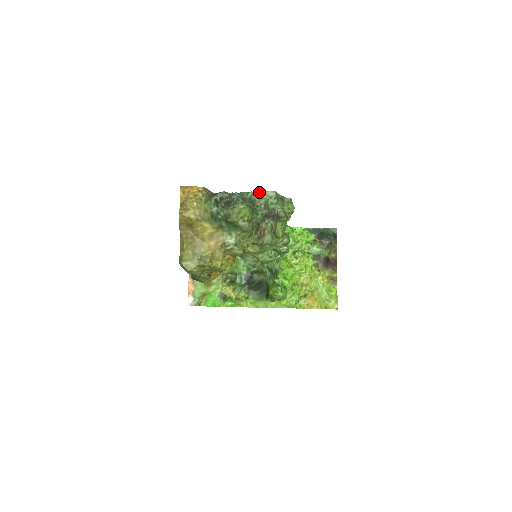
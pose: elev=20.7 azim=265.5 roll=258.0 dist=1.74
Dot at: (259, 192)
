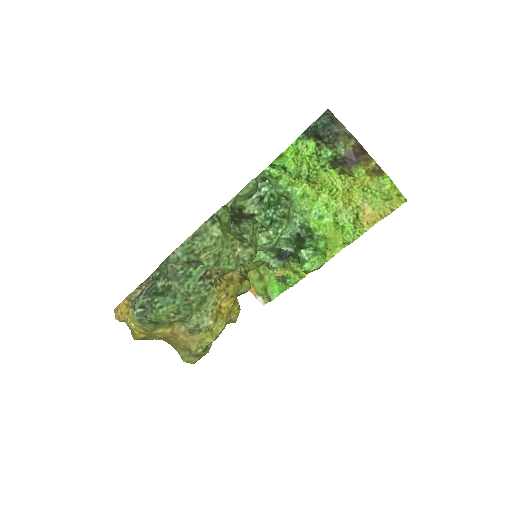
Dot at: (166, 260)
